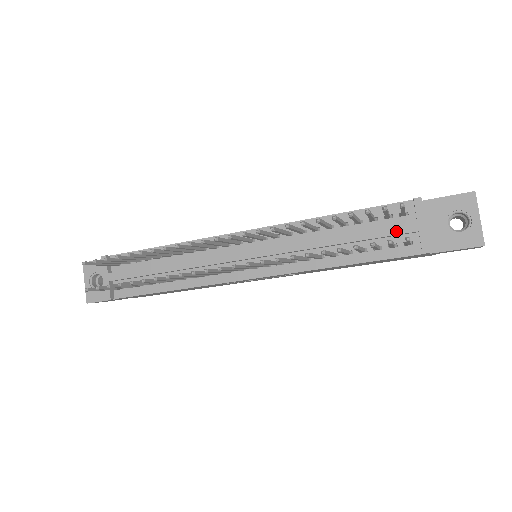
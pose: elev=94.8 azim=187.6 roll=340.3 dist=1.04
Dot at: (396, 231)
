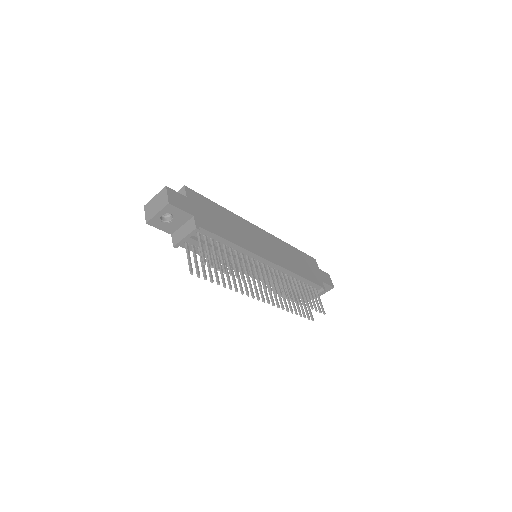
Dot at: occluded
